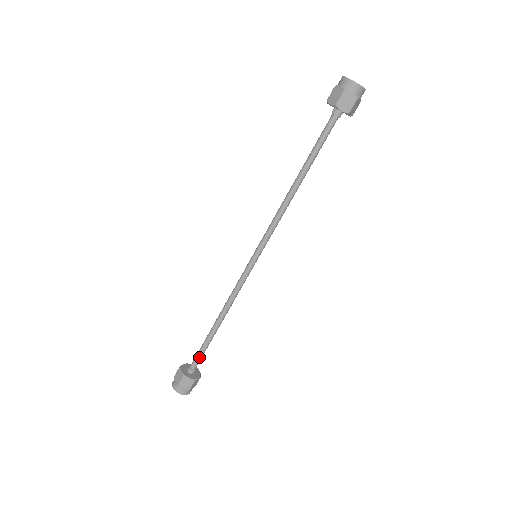
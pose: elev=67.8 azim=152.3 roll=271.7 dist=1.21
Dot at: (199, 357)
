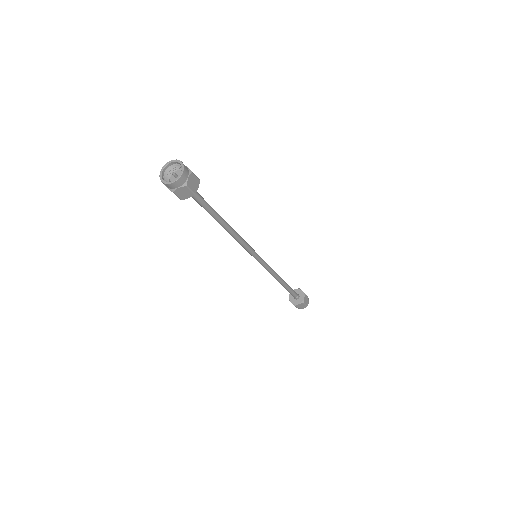
Dot at: (290, 293)
